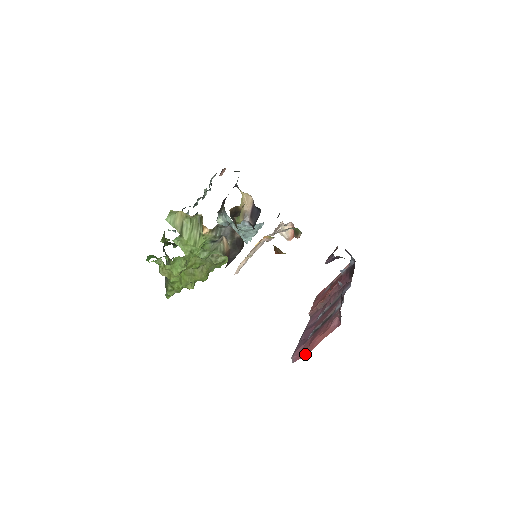
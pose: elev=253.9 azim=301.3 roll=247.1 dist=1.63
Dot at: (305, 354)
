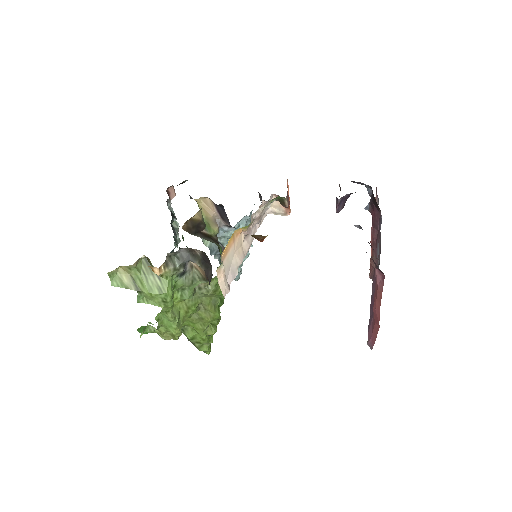
Dot at: (376, 333)
